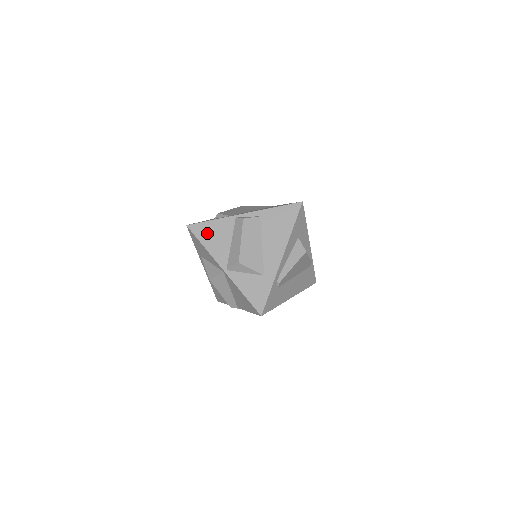
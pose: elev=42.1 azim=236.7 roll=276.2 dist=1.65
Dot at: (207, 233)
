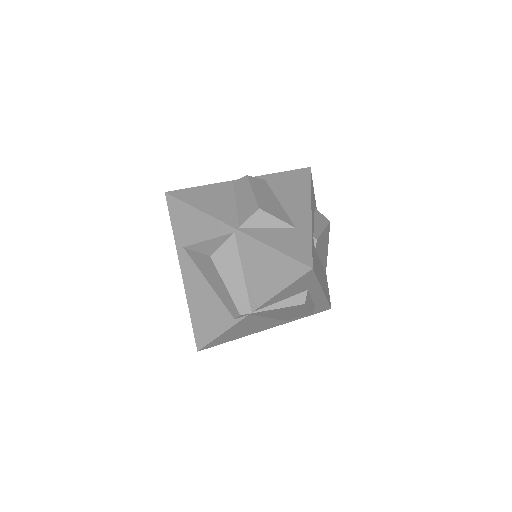
Dot at: (198, 197)
